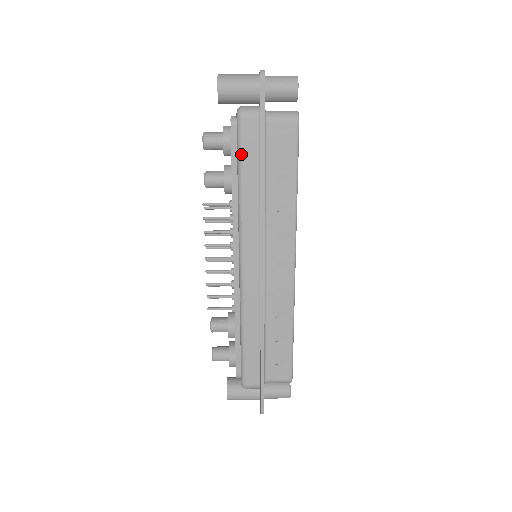
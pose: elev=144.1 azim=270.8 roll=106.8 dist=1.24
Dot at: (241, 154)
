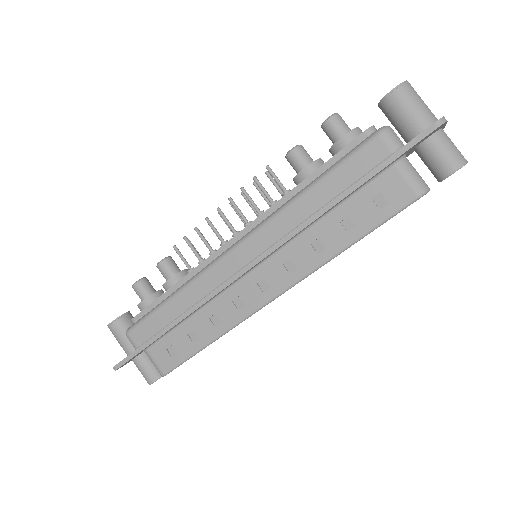
Dot at: (341, 164)
